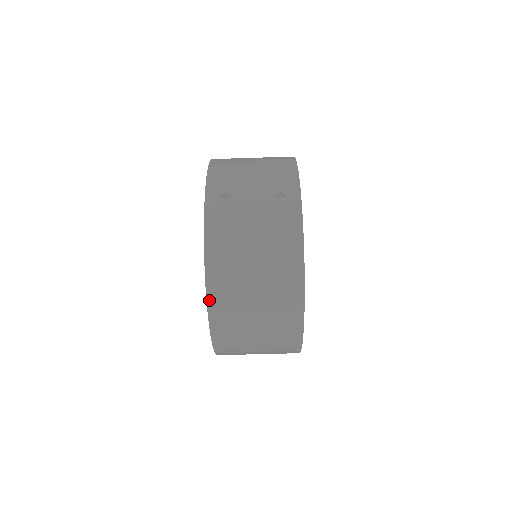
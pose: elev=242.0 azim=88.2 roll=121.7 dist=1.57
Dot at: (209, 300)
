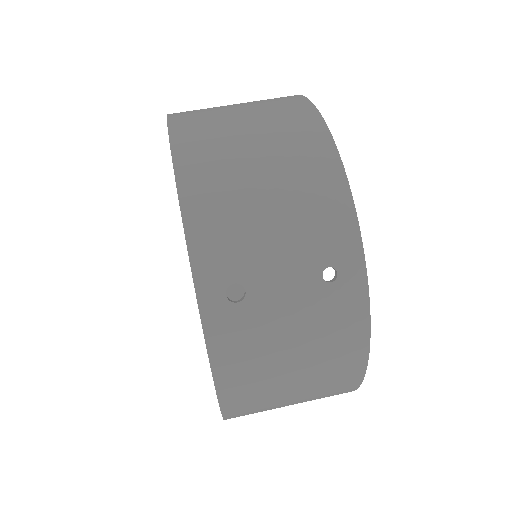
Dot at: (178, 166)
